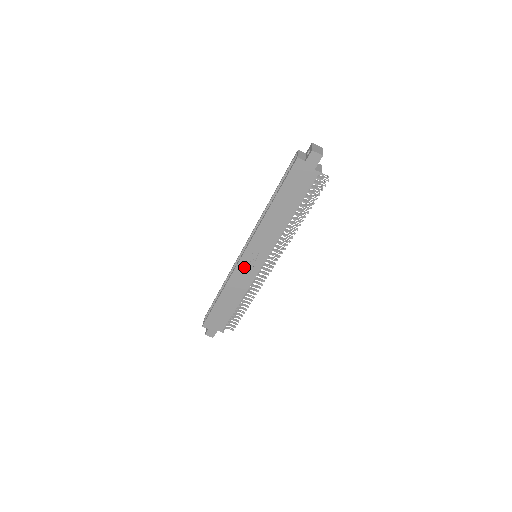
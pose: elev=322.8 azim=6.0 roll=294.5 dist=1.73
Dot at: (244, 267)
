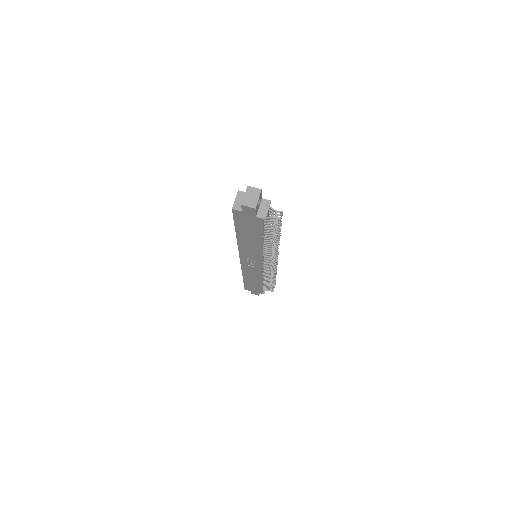
Dot at: (248, 265)
